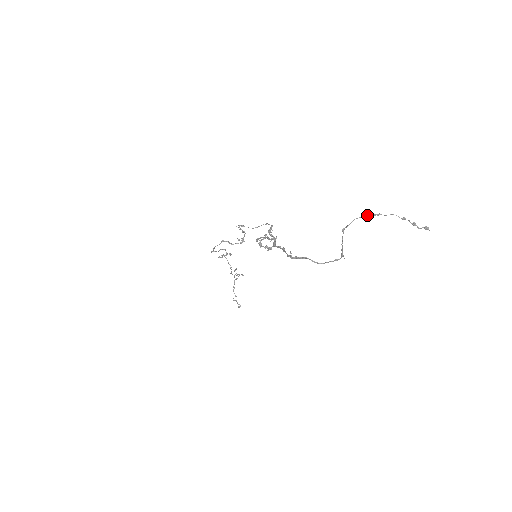
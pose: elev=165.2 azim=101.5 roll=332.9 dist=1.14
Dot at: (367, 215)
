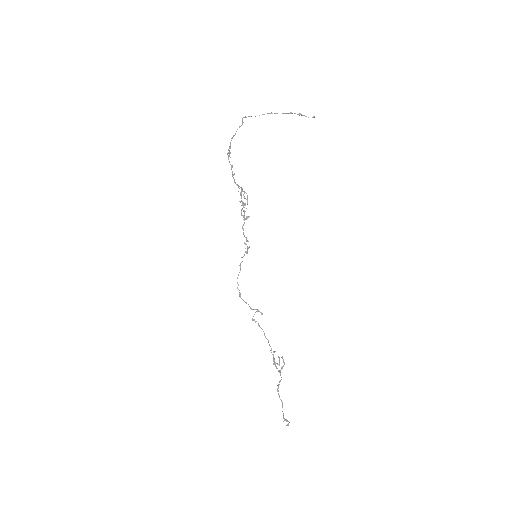
Dot at: (263, 114)
